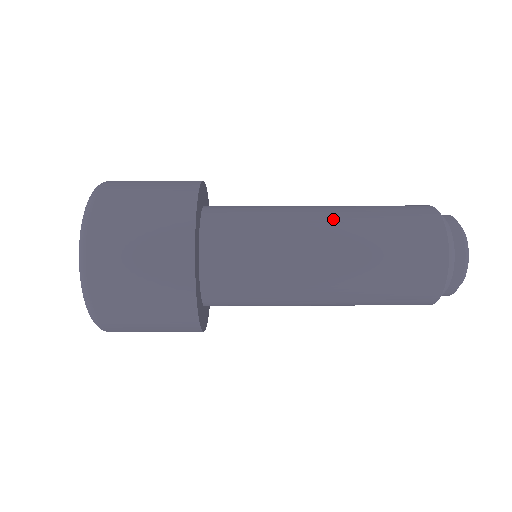
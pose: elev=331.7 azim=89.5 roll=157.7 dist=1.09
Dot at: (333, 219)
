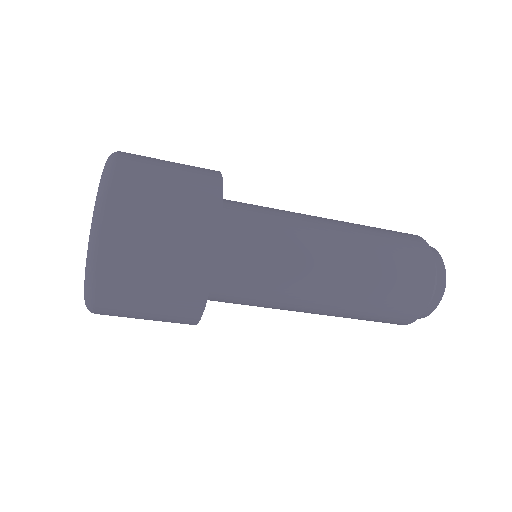
Dot at: (331, 219)
